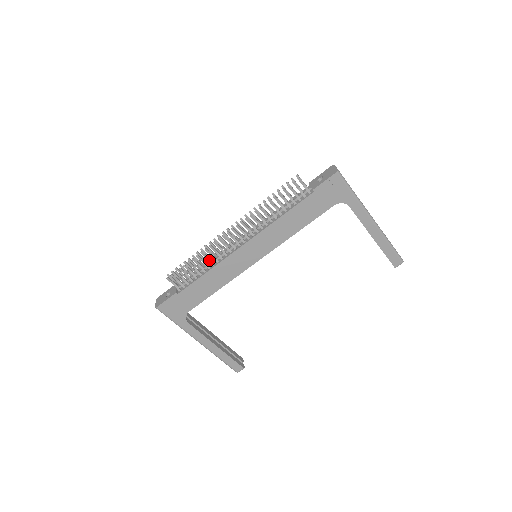
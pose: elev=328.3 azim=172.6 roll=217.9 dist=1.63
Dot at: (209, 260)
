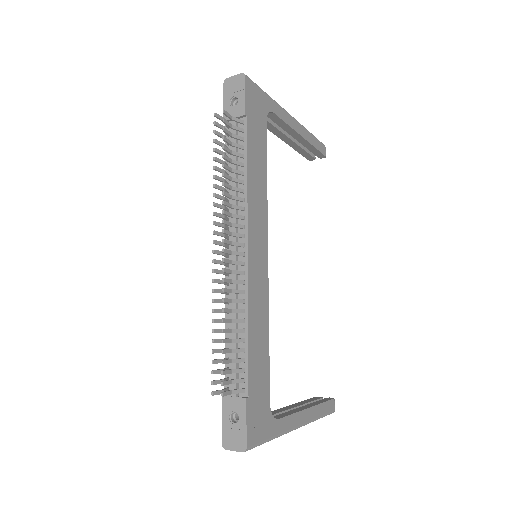
Dot at: (235, 311)
